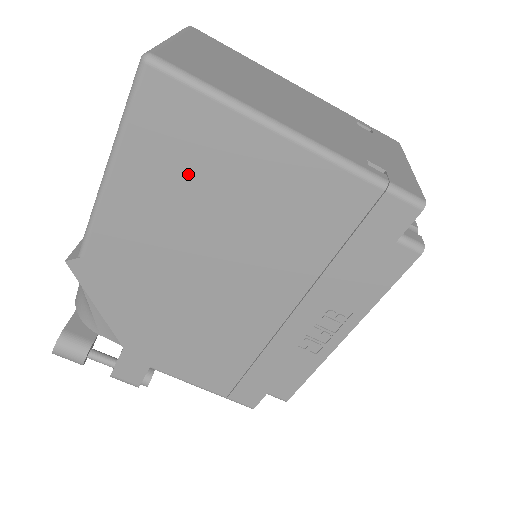
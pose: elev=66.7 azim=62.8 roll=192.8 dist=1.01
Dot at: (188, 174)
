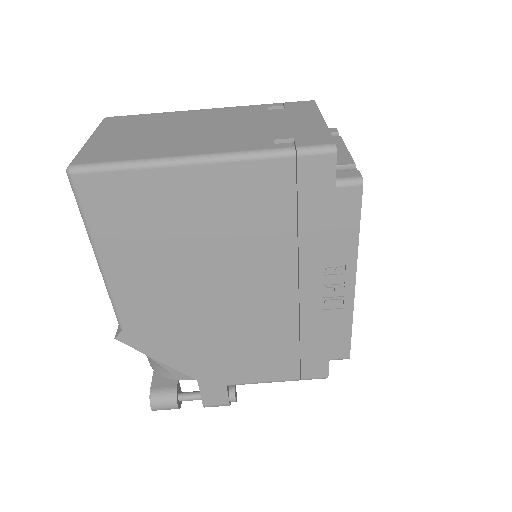
Dot at: (150, 230)
